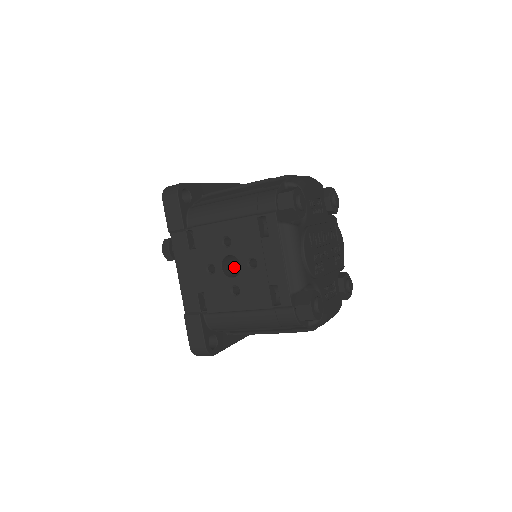
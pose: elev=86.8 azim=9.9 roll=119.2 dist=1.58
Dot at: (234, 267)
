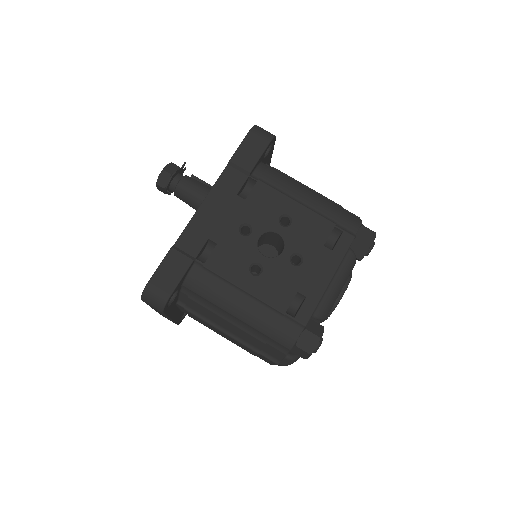
Dot at: occluded
